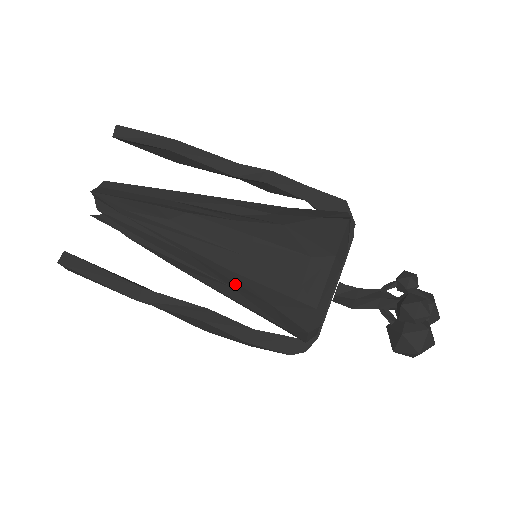
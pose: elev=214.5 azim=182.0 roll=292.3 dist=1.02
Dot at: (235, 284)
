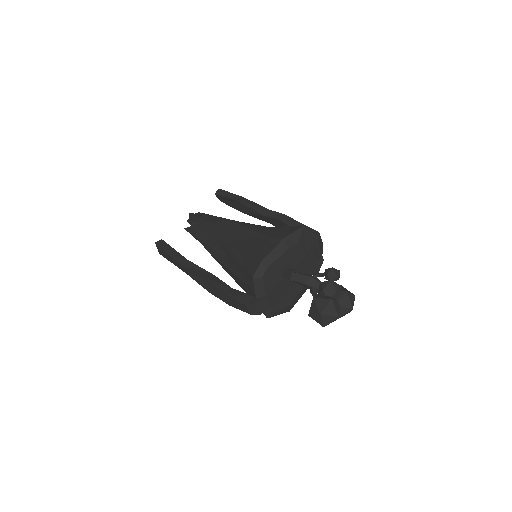
Dot at: (231, 256)
